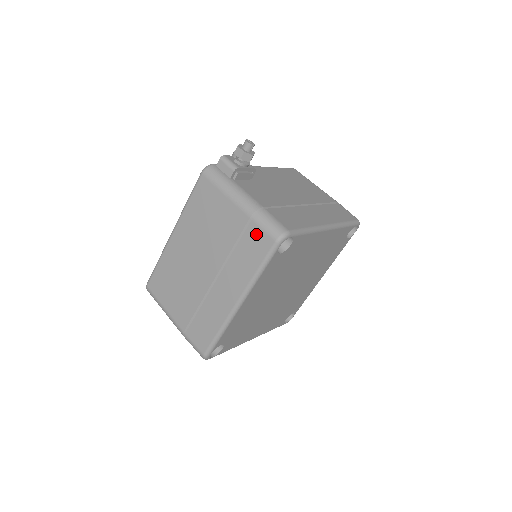
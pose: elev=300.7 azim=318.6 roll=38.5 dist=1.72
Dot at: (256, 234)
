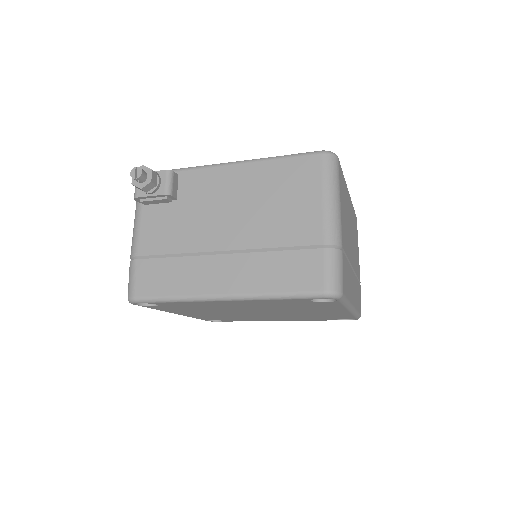
Dot at: occluded
